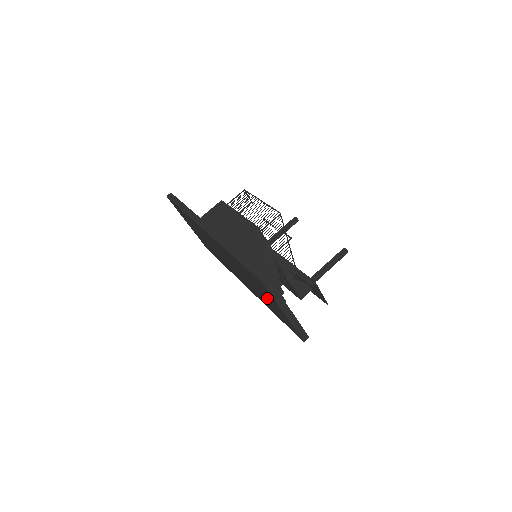
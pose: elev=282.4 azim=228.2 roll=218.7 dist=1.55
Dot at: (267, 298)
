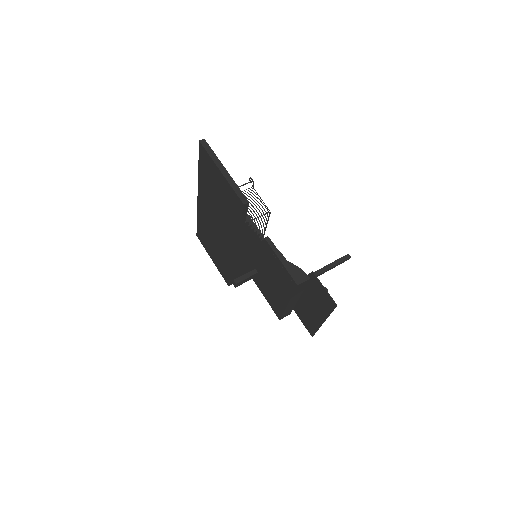
Dot at: (219, 187)
